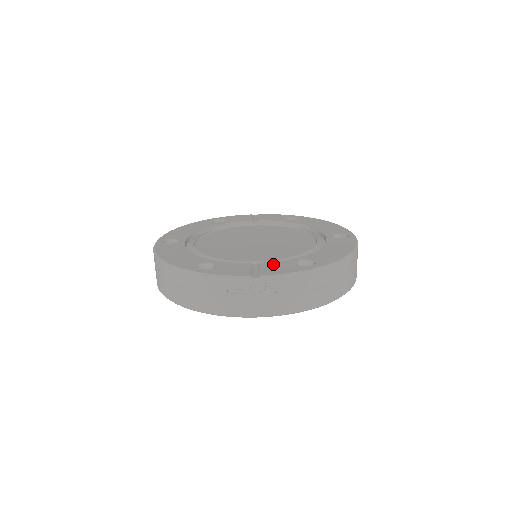
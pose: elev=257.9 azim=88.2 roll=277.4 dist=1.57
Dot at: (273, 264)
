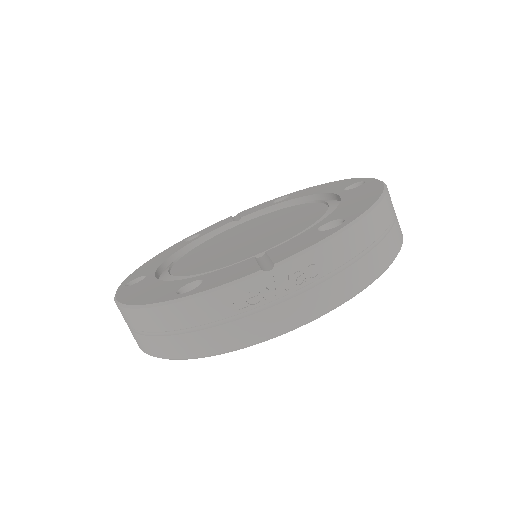
Dot at: (285, 245)
